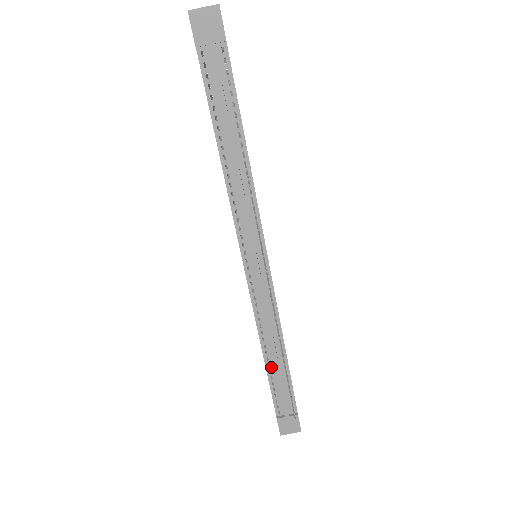
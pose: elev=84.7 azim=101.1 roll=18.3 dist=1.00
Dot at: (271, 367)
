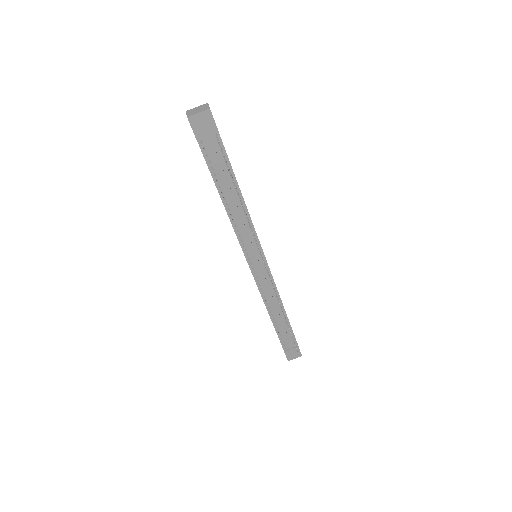
Dot at: (276, 323)
